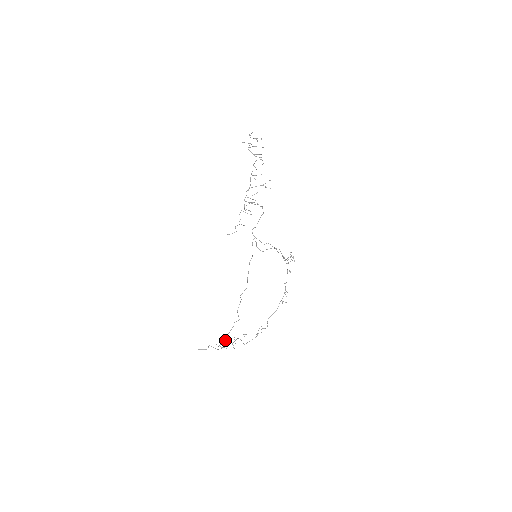
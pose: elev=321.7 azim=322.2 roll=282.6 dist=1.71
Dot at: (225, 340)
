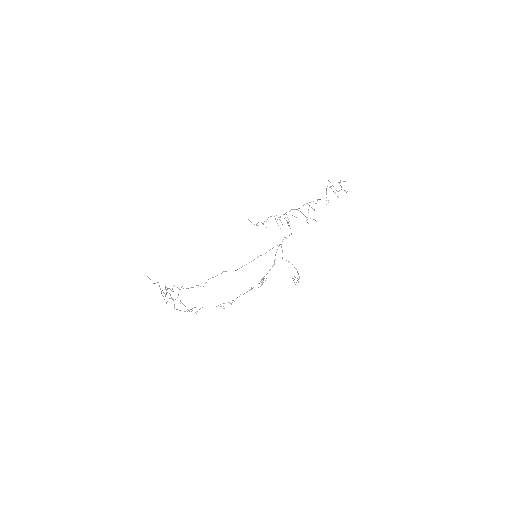
Dot at: occluded
